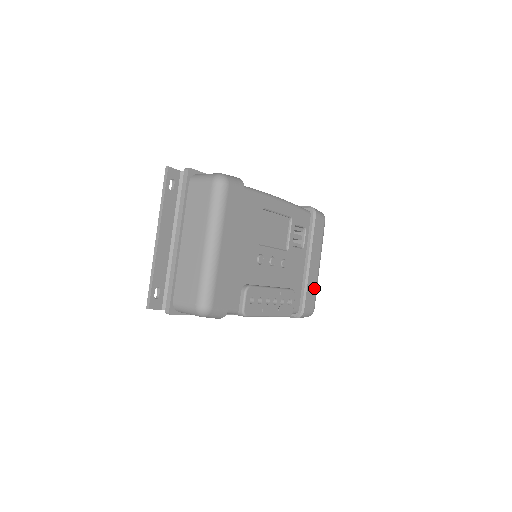
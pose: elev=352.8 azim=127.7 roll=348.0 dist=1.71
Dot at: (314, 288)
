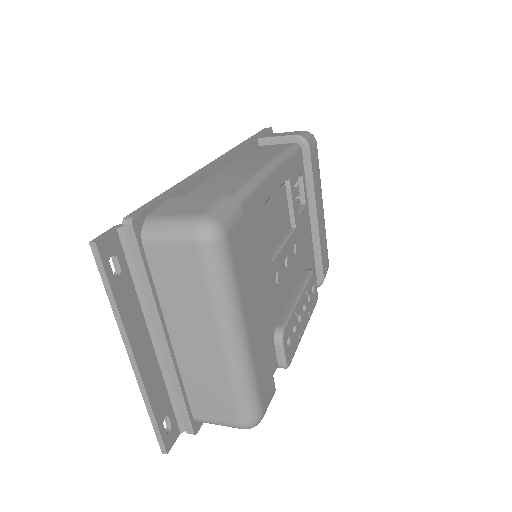
Dot at: (325, 241)
